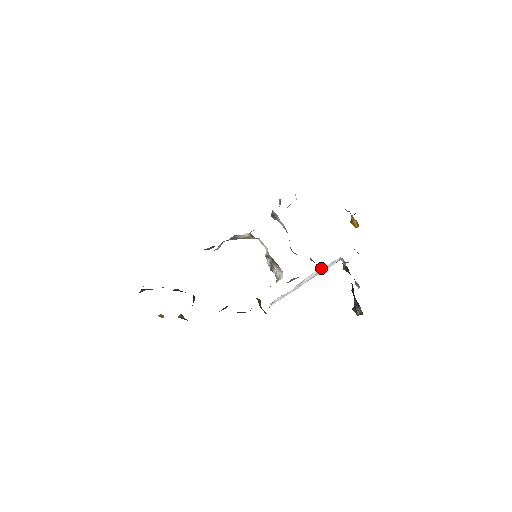
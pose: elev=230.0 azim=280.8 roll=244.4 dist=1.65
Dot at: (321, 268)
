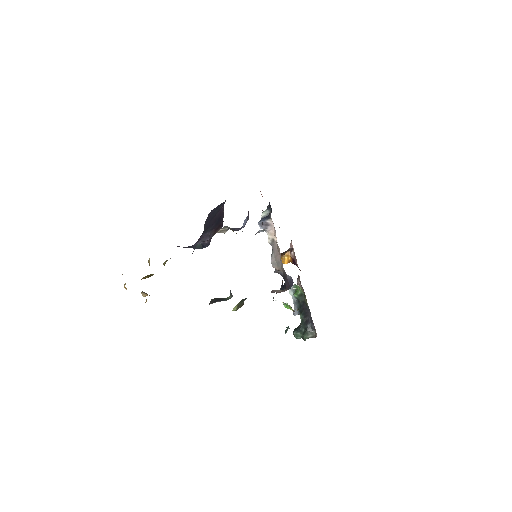
Dot at: (294, 288)
